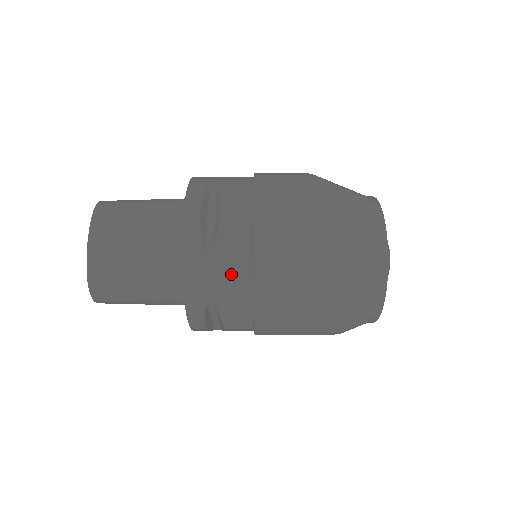
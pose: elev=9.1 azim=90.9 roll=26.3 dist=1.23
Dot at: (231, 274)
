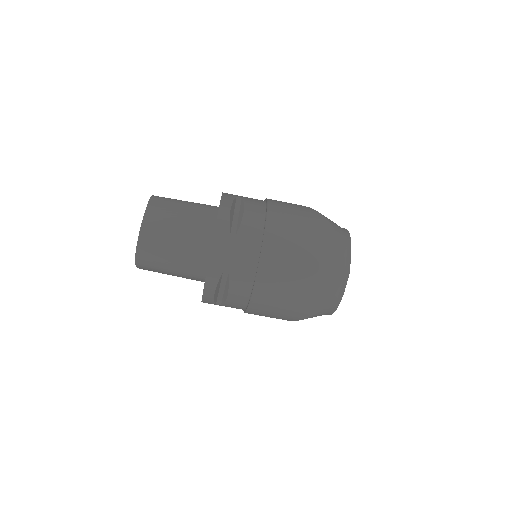
Dot at: (245, 252)
